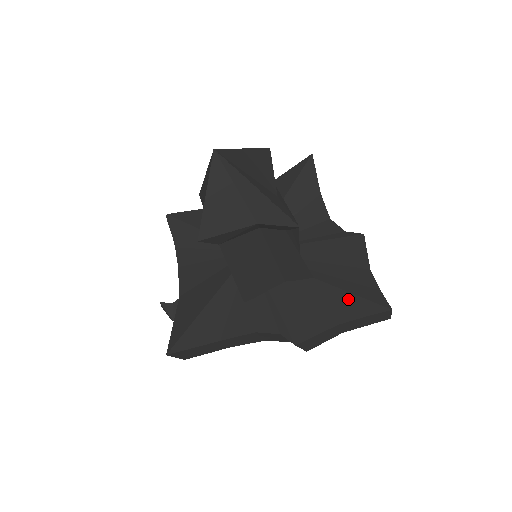
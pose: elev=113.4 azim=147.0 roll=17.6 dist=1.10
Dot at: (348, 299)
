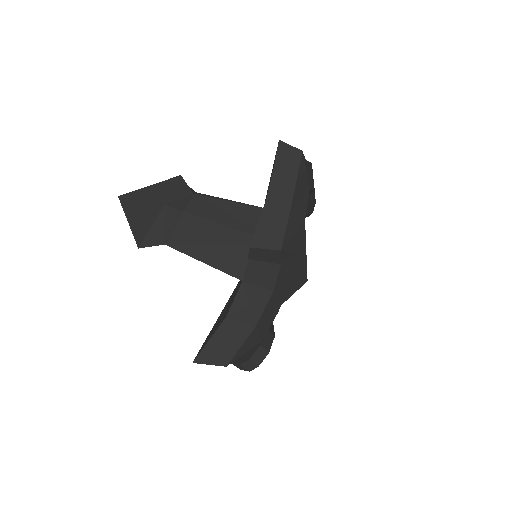
Dot at: occluded
